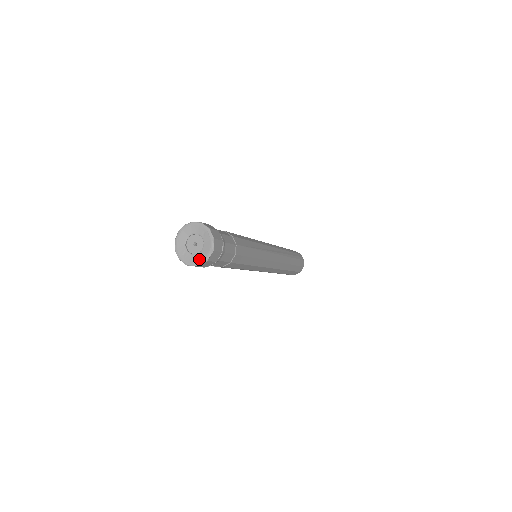
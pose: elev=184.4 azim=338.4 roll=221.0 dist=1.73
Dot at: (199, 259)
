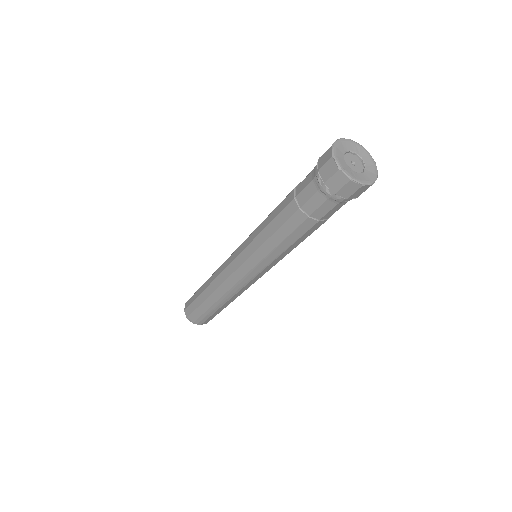
Dot at: (370, 176)
